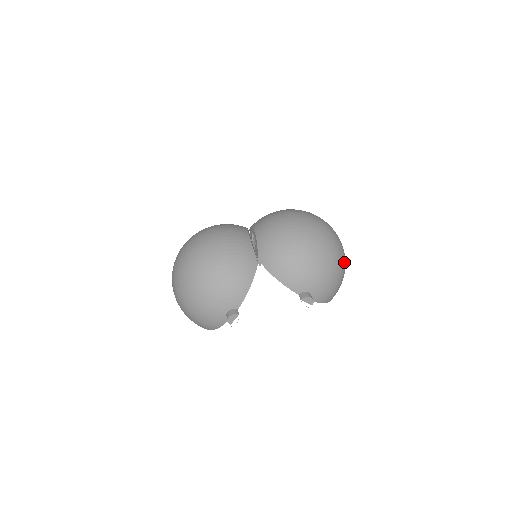
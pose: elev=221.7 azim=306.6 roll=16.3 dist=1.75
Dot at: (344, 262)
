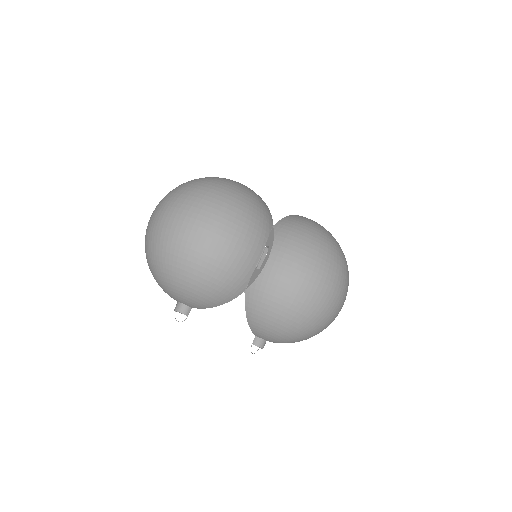
Dot at: occluded
